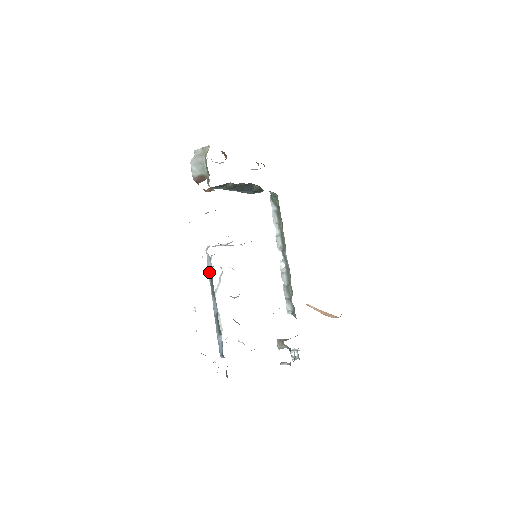
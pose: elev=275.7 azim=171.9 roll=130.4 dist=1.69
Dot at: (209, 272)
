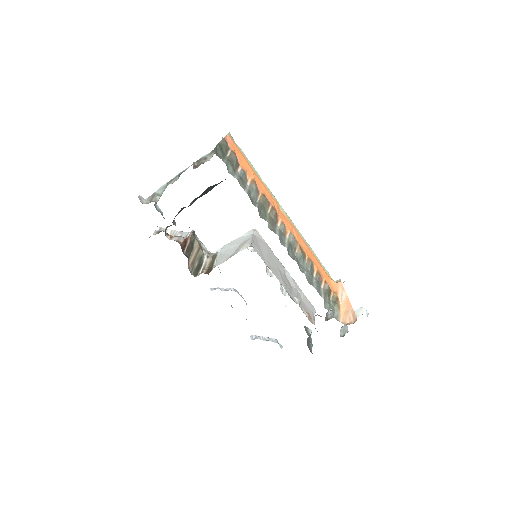
Dot at: occluded
